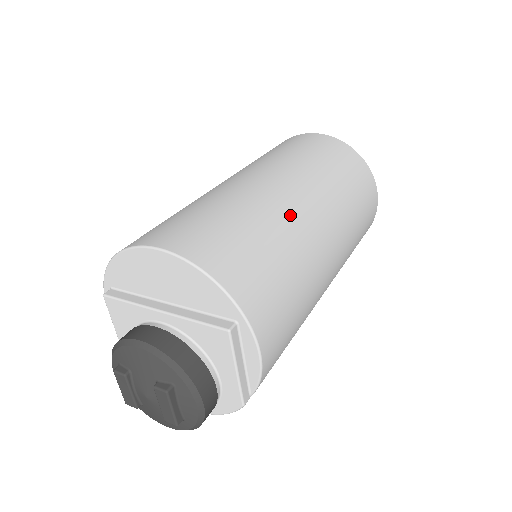
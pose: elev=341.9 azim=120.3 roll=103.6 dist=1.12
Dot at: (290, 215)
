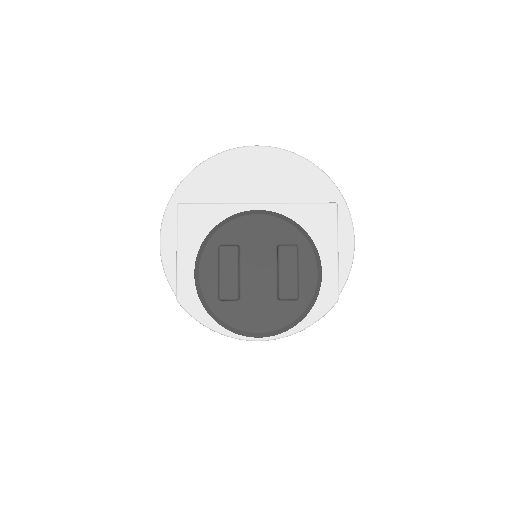
Dot at: occluded
